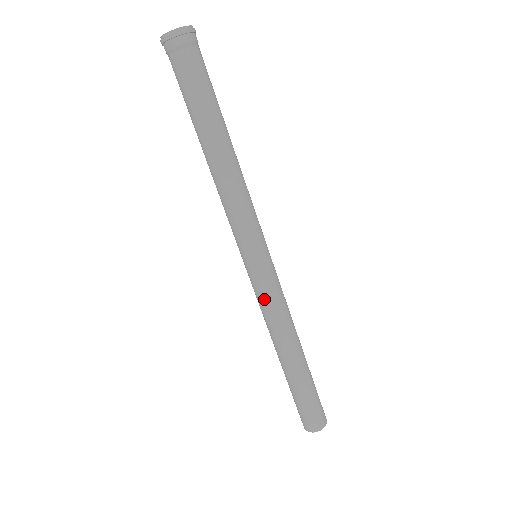
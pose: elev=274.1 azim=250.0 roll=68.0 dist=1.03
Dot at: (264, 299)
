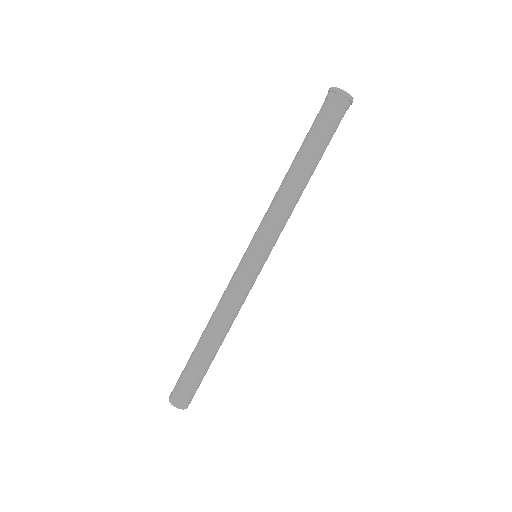
Dot at: (231, 283)
